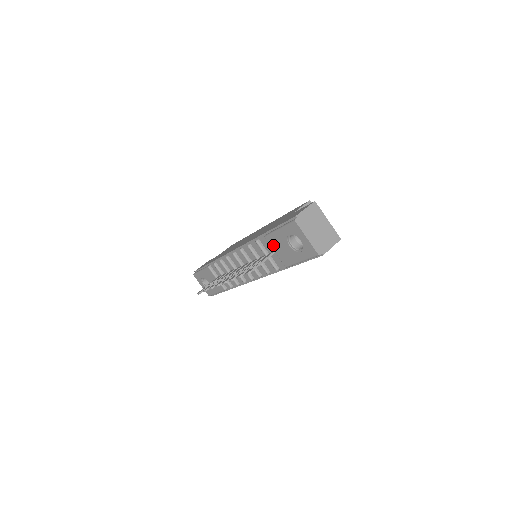
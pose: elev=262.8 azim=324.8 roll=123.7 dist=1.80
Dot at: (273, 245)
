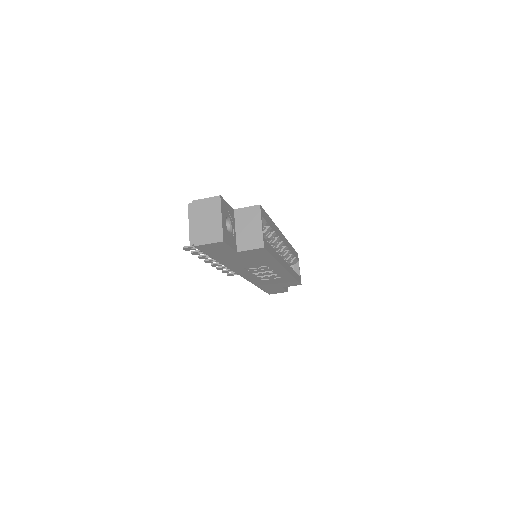
Dot at: occluded
